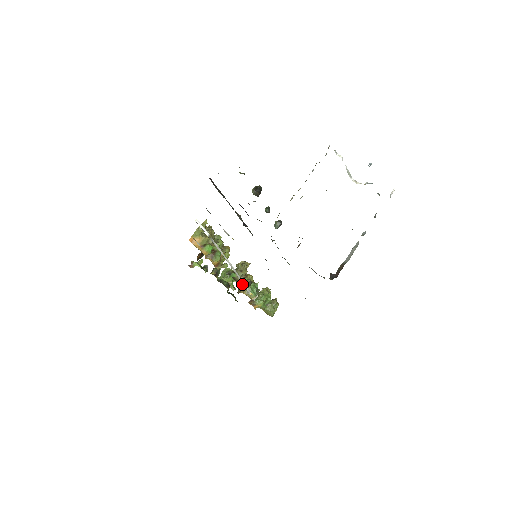
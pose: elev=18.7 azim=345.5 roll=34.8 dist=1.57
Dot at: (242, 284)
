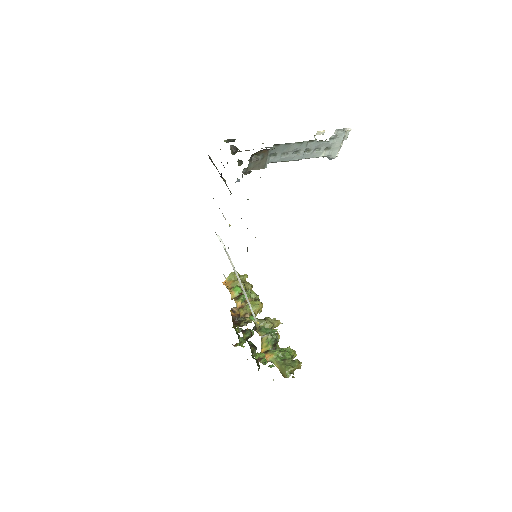
Dot at: occluded
